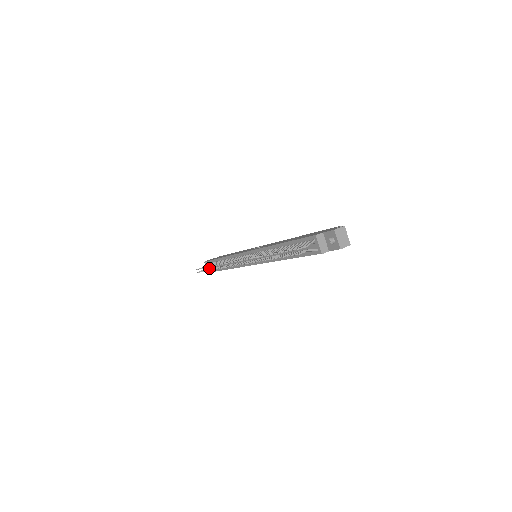
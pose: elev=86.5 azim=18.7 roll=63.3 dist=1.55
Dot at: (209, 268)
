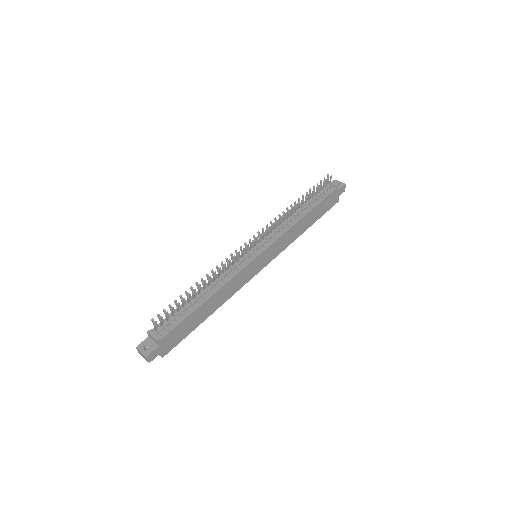
Dot at: (178, 307)
